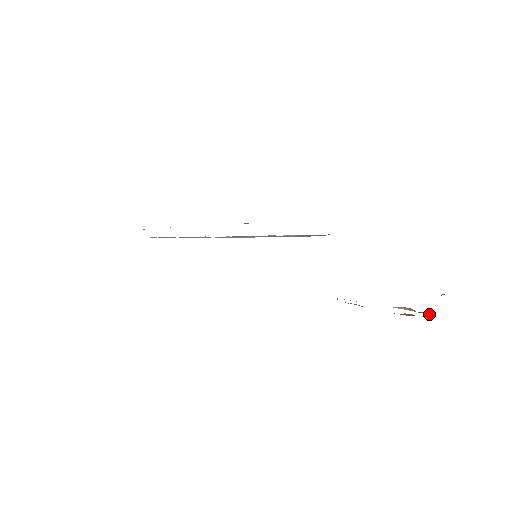
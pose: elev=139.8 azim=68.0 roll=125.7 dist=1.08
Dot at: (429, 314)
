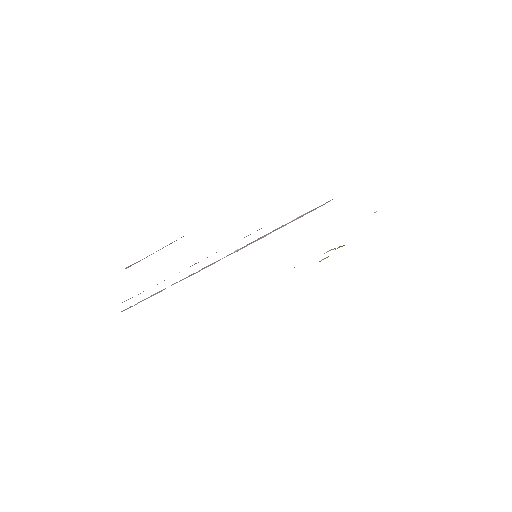
Dot at: (344, 245)
